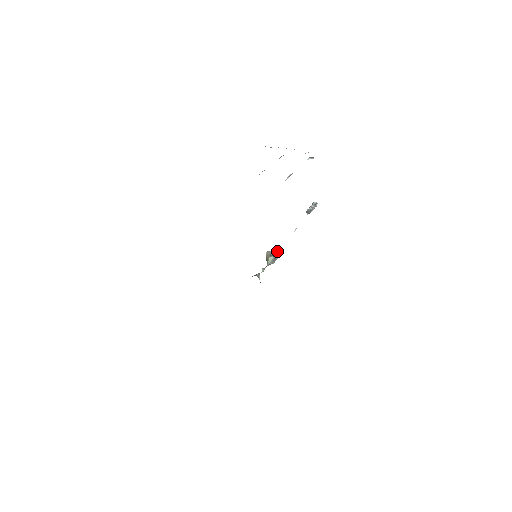
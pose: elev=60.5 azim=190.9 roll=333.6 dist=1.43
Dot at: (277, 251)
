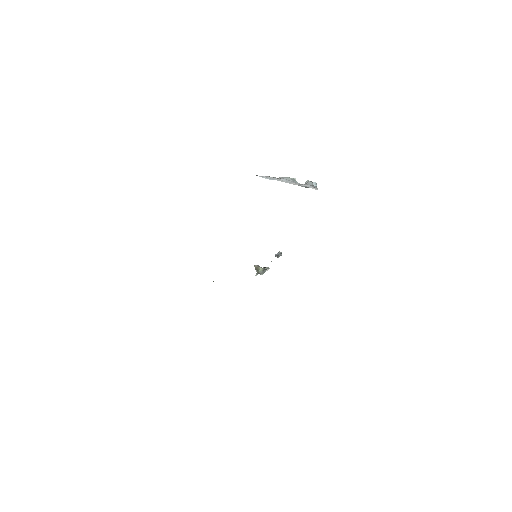
Dot at: (263, 267)
